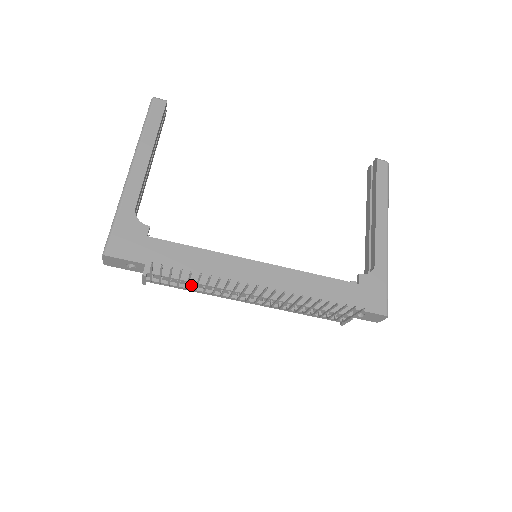
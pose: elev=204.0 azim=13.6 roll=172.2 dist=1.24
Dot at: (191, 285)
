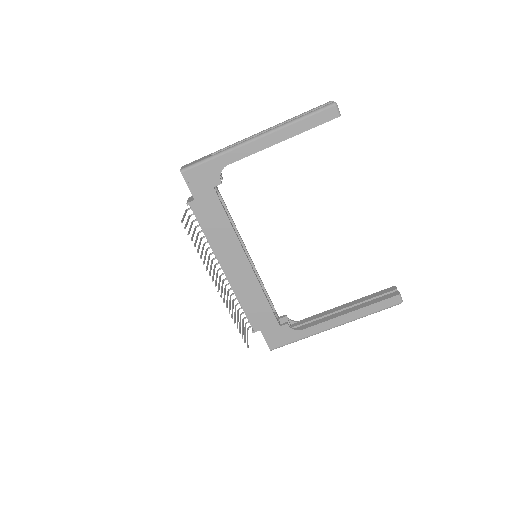
Dot at: occluded
